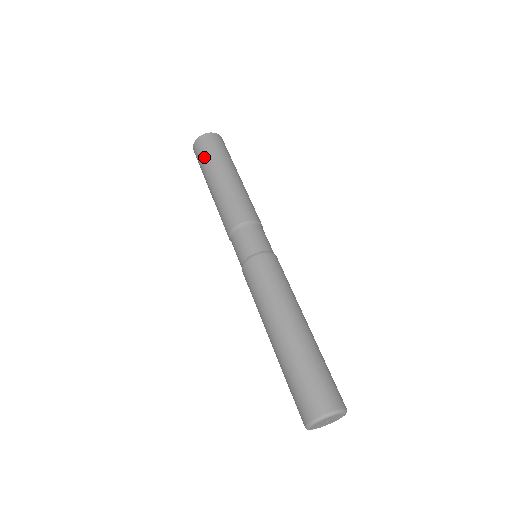
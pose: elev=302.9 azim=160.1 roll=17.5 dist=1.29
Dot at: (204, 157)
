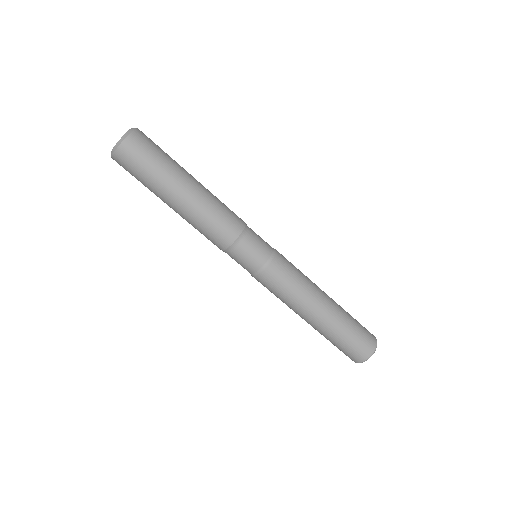
Dot at: occluded
